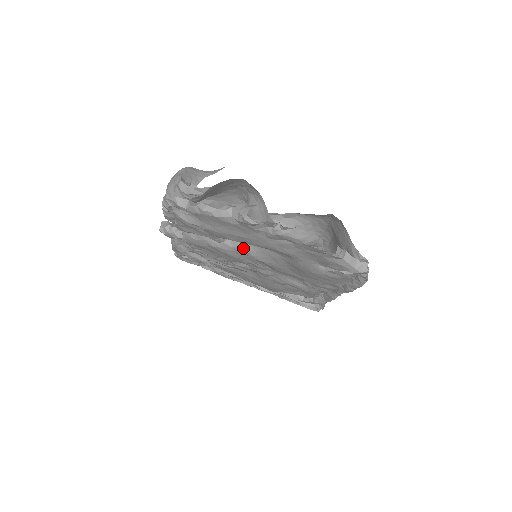
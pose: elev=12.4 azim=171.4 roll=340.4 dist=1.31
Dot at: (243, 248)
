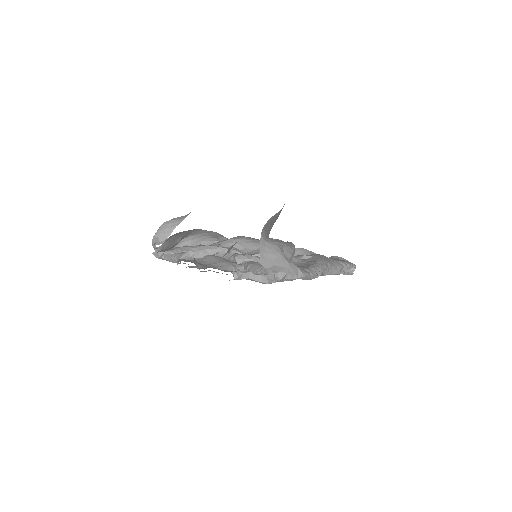
Dot at: occluded
